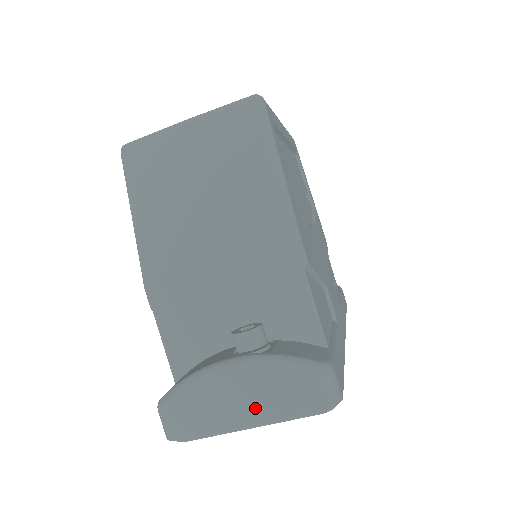
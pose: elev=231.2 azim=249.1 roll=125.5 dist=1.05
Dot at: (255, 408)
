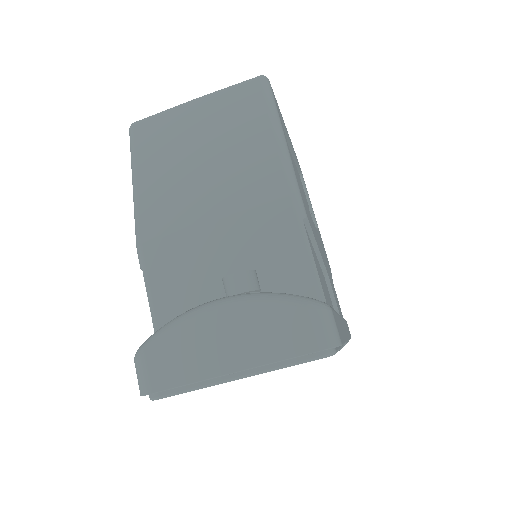
Dot at: (242, 351)
